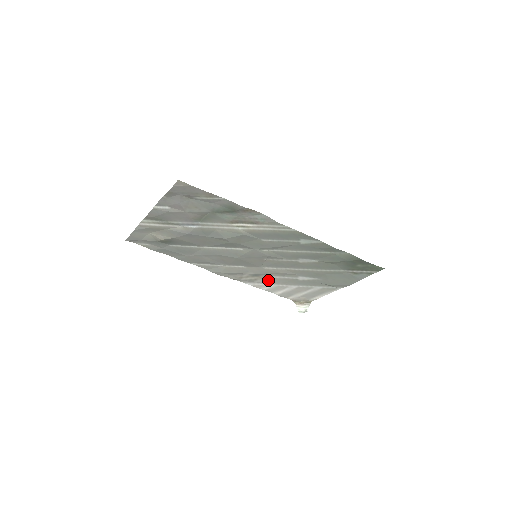
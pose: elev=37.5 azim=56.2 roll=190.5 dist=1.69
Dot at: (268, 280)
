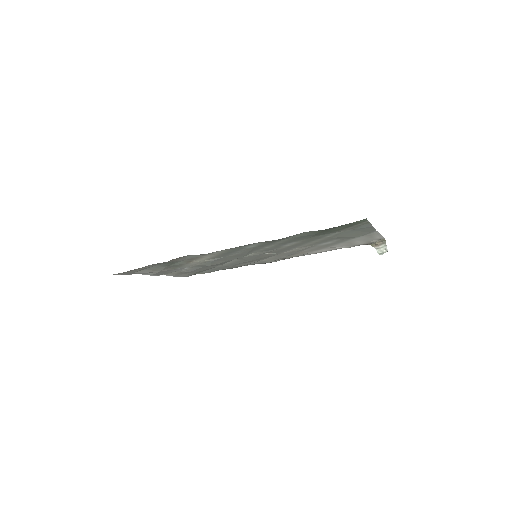
Dot at: (309, 251)
